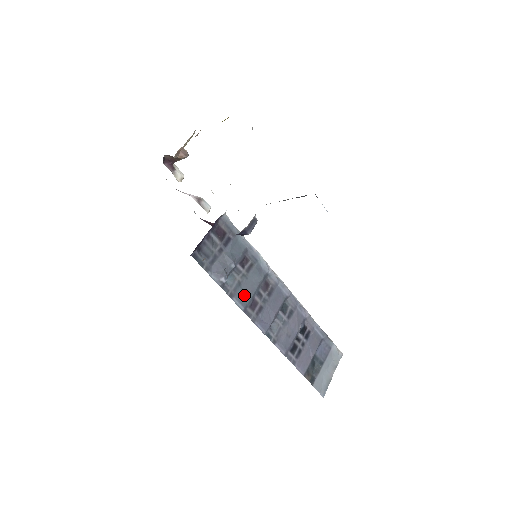
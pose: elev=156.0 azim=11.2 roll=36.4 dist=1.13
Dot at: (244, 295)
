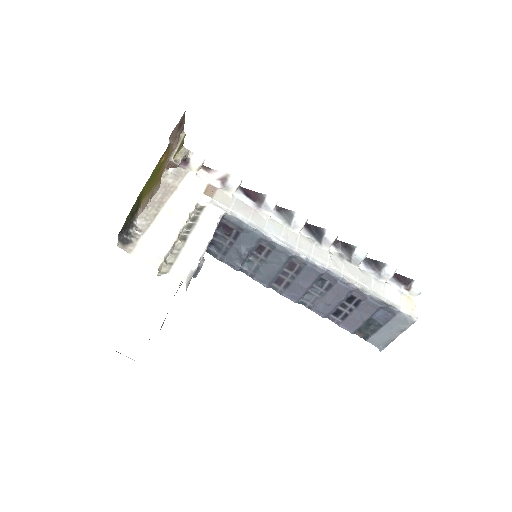
Dot at: (265, 275)
